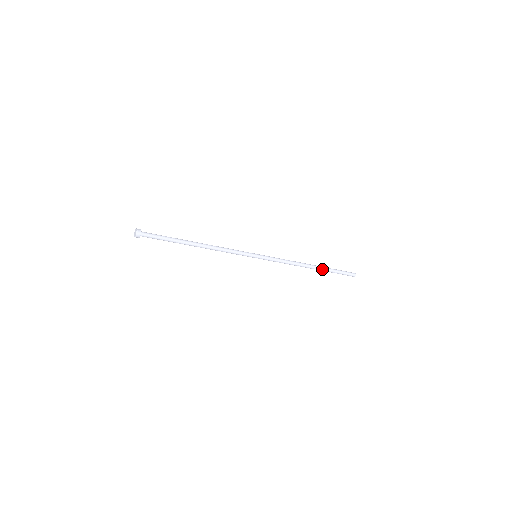
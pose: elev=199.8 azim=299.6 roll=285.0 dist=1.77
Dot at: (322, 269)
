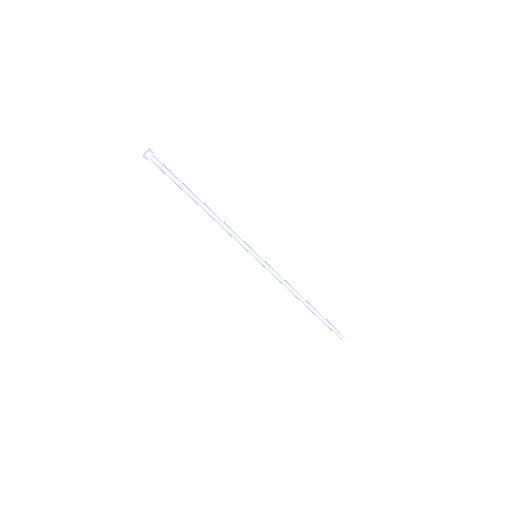
Dot at: (315, 309)
